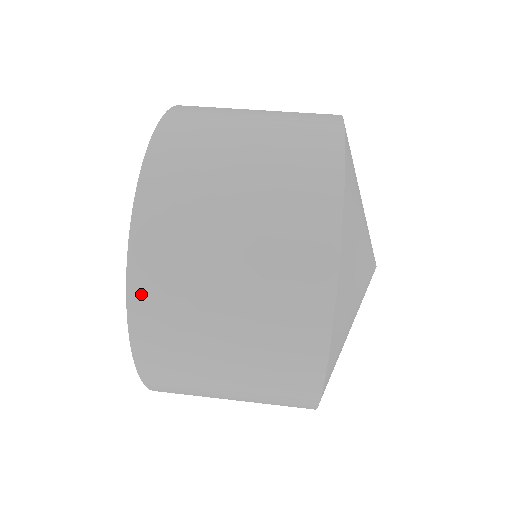
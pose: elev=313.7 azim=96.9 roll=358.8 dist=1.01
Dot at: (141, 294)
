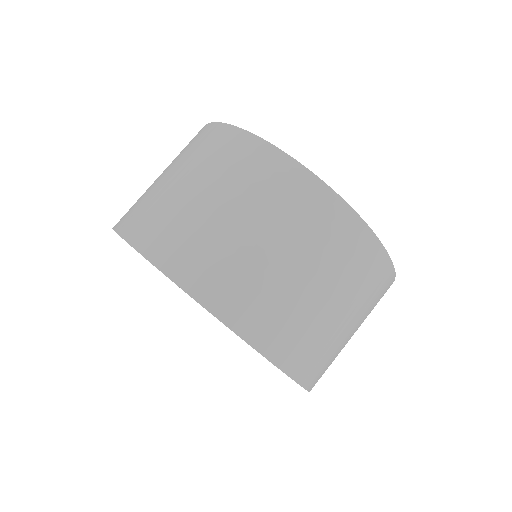
Dot at: (305, 374)
